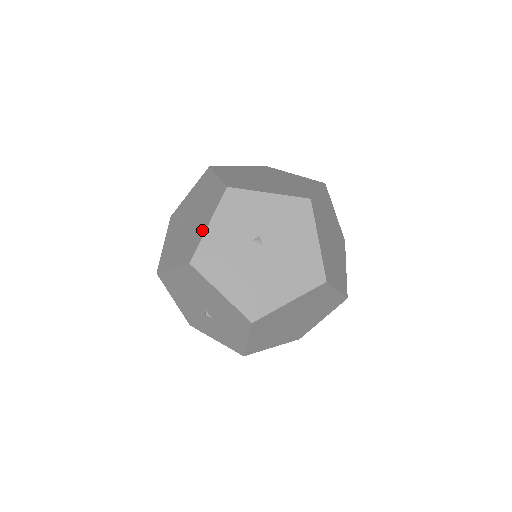
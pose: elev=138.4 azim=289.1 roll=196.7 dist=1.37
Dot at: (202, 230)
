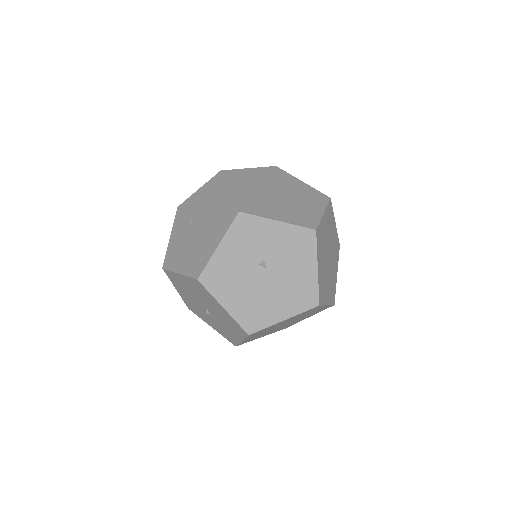
Dot at: (211, 248)
